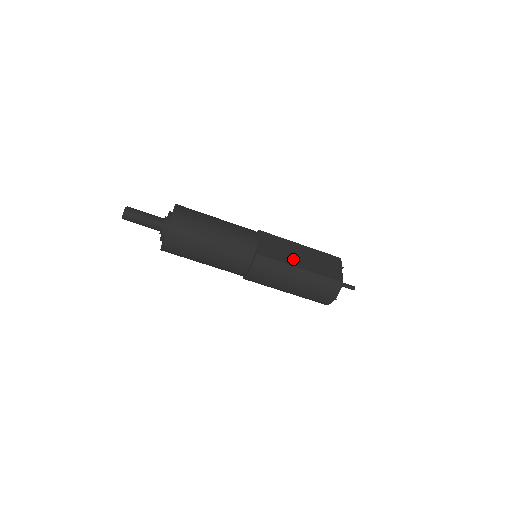
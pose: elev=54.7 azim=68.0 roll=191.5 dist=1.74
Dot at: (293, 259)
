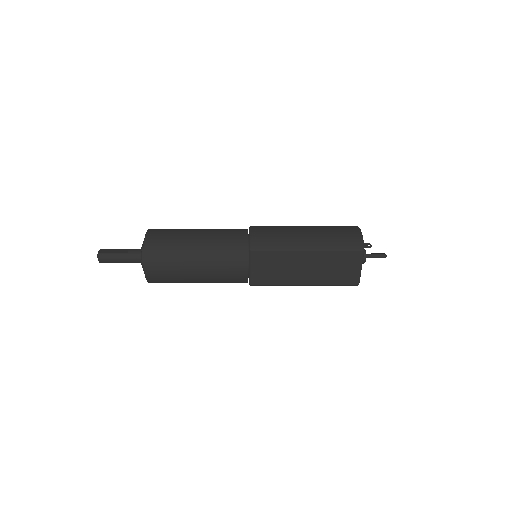
Dot at: (294, 276)
